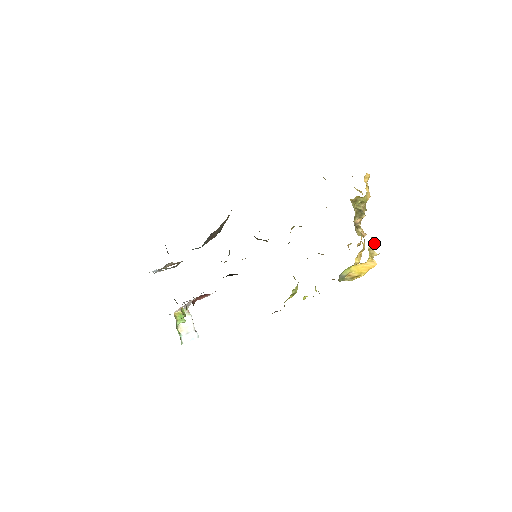
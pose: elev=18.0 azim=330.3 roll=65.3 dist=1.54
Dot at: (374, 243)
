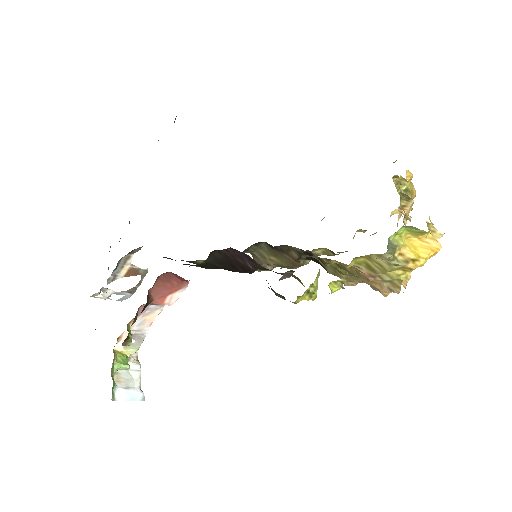
Dot at: (433, 224)
